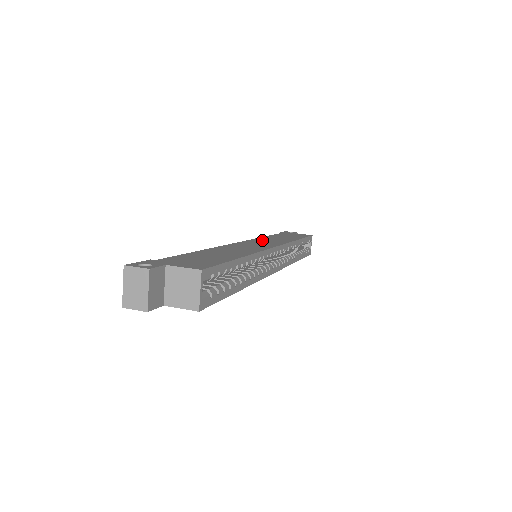
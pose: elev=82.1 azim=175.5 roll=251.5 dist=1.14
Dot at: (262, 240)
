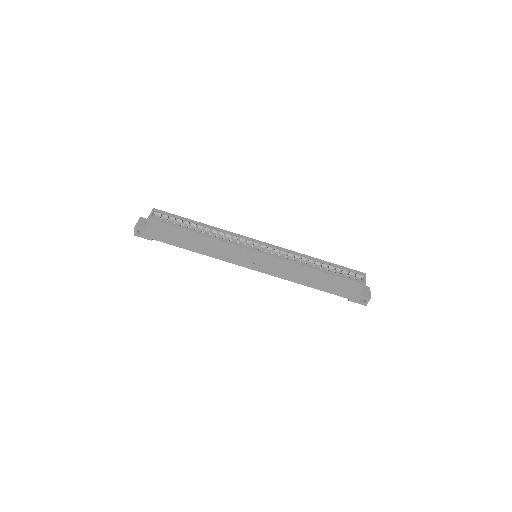
Dot at: occluded
